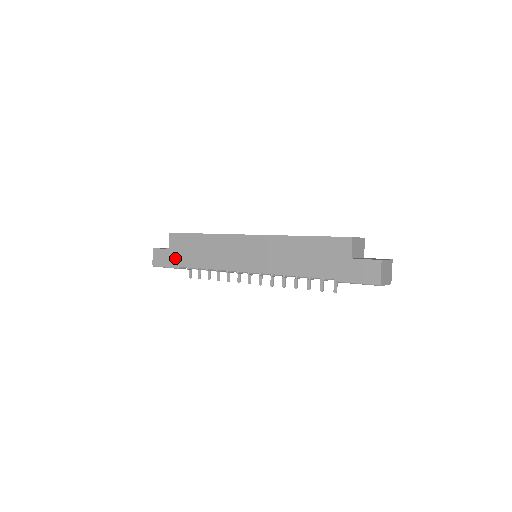
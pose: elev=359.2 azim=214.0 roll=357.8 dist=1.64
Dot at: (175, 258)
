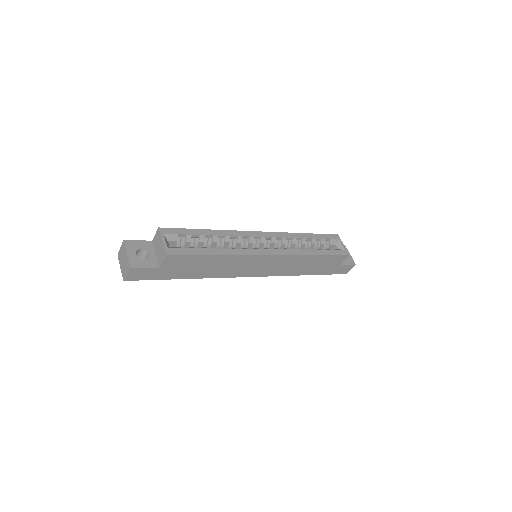
Dot at: (167, 274)
